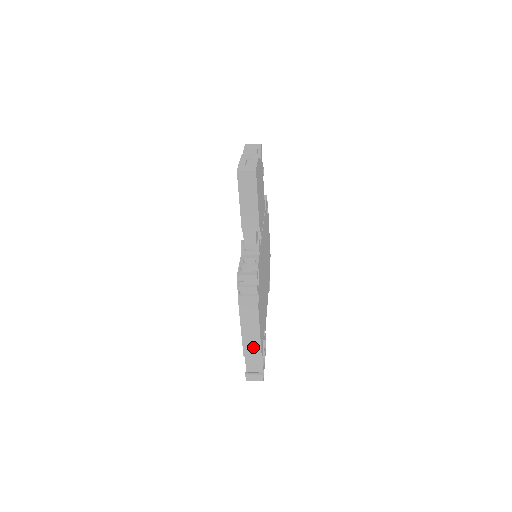
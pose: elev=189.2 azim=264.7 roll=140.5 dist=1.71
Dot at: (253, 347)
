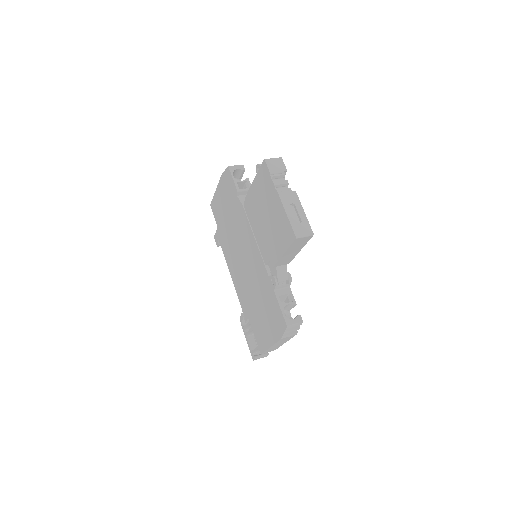
Dot at: (273, 349)
